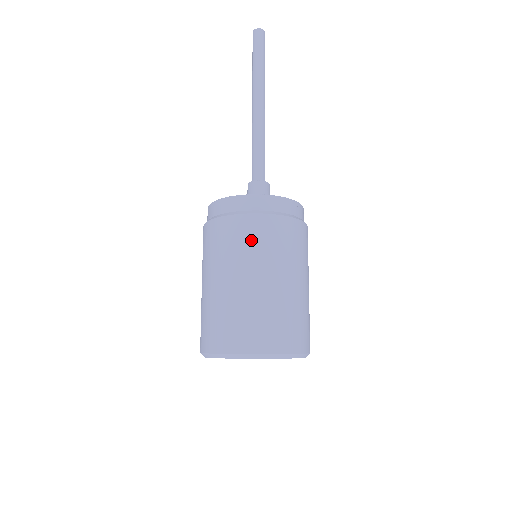
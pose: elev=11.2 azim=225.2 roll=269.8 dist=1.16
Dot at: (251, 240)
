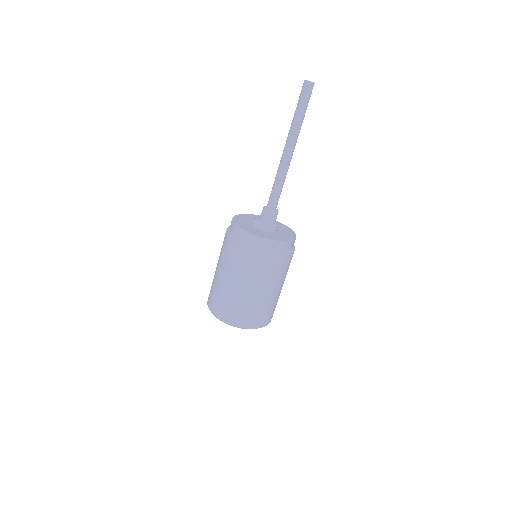
Dot at: (270, 270)
